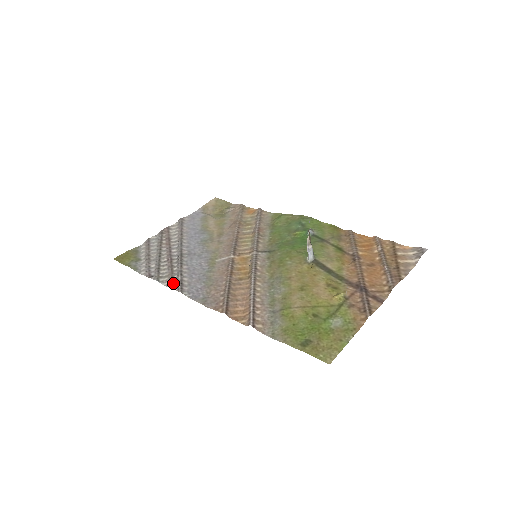
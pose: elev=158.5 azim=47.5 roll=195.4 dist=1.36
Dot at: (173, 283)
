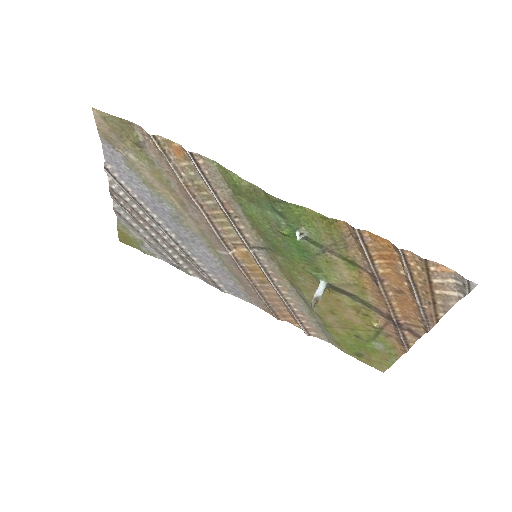
Dot at: (205, 280)
